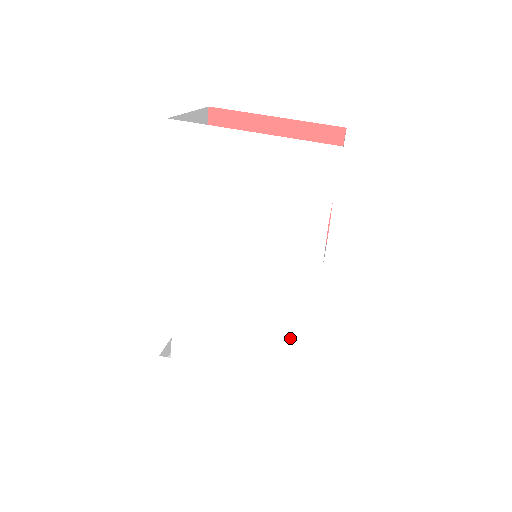
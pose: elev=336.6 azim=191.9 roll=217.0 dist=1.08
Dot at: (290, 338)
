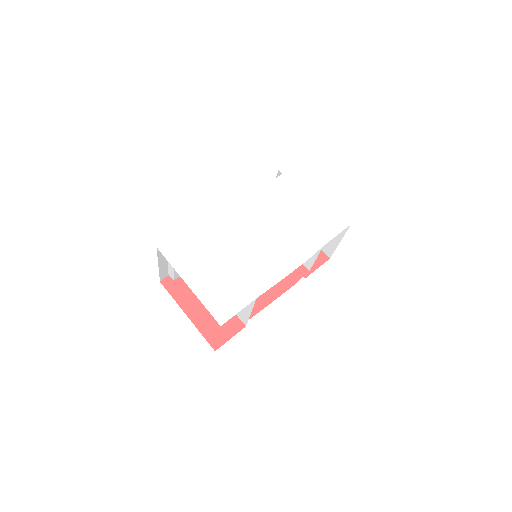
Dot at: (258, 284)
